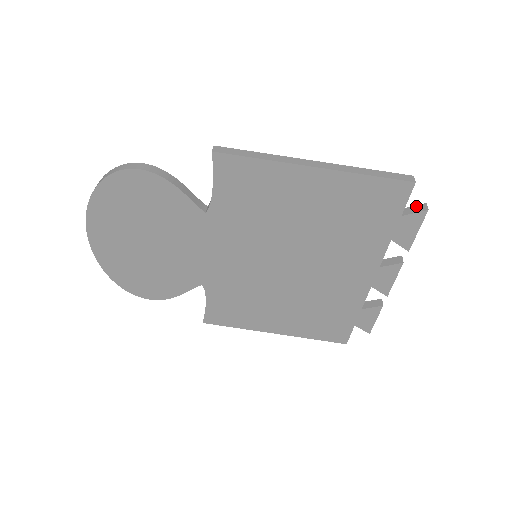
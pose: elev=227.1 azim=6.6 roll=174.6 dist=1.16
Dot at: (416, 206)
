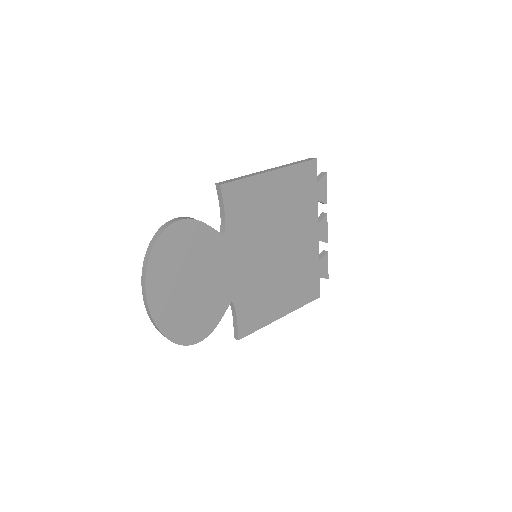
Dot at: (318, 175)
